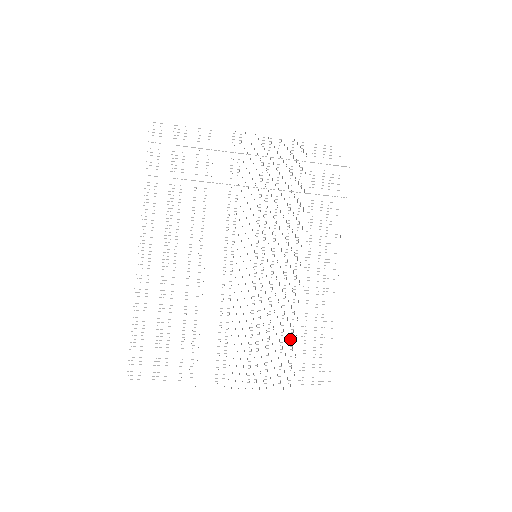
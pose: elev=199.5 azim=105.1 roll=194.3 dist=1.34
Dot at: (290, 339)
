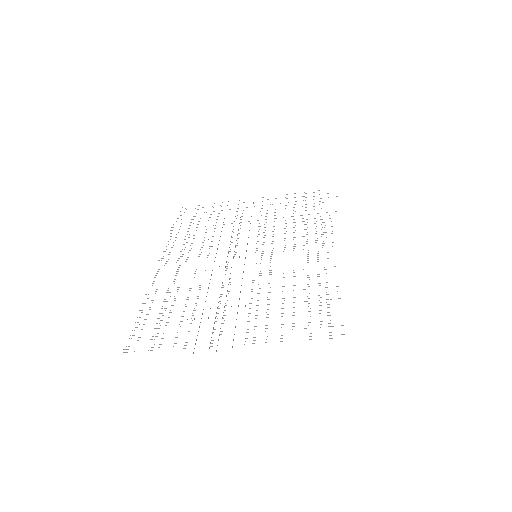
Dot at: occluded
